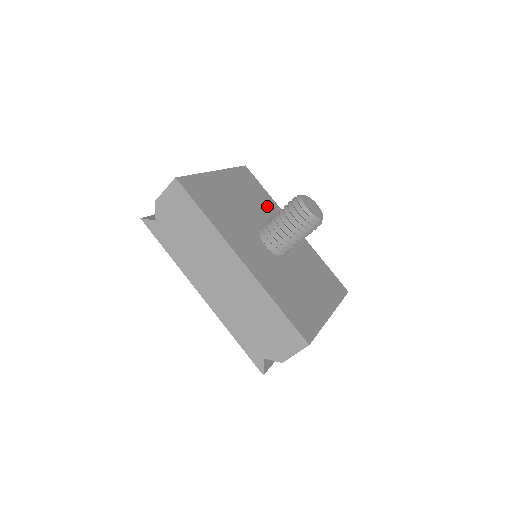
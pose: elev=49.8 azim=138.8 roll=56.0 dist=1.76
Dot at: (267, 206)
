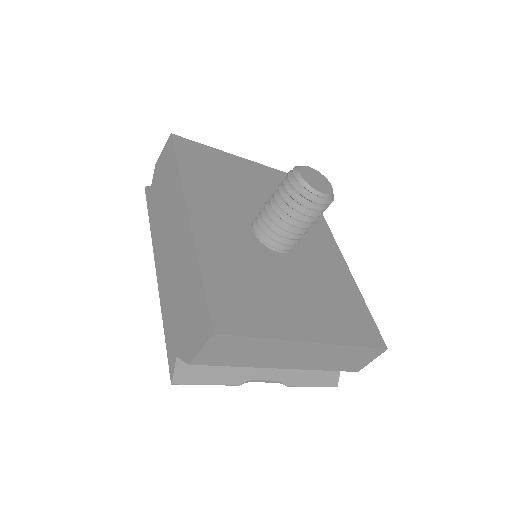
Dot at: occluded
